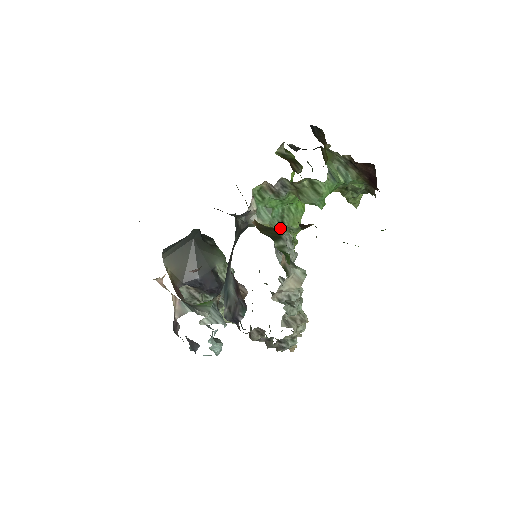
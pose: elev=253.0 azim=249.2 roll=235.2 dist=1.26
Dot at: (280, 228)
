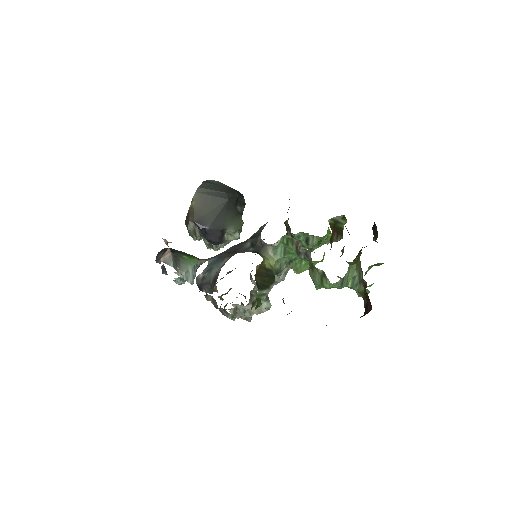
Dot at: (283, 266)
